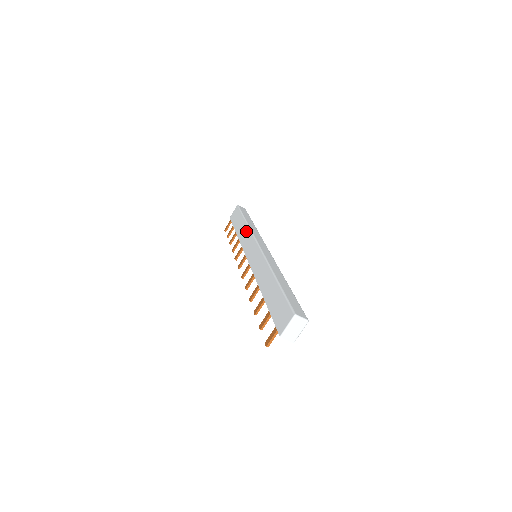
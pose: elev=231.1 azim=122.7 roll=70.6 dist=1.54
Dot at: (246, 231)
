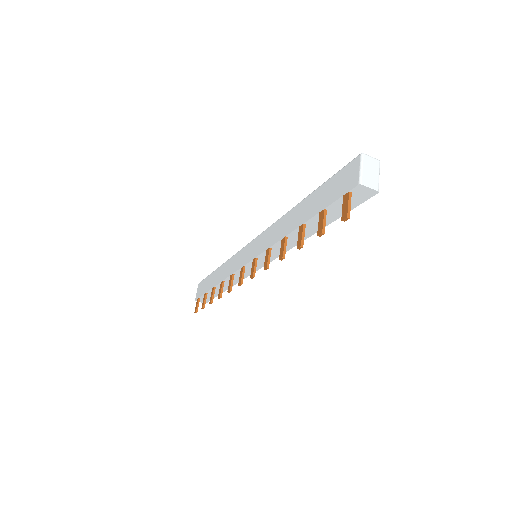
Dot at: (227, 264)
